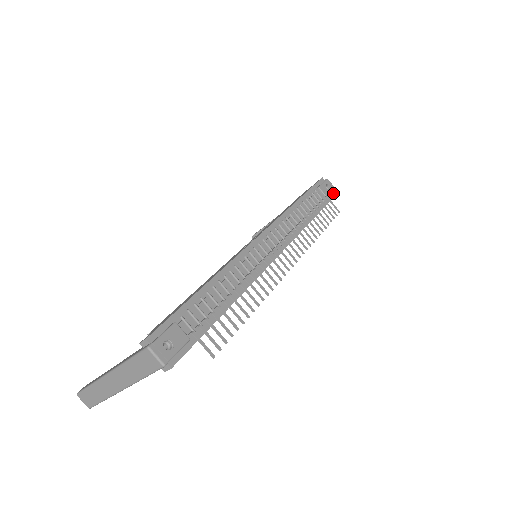
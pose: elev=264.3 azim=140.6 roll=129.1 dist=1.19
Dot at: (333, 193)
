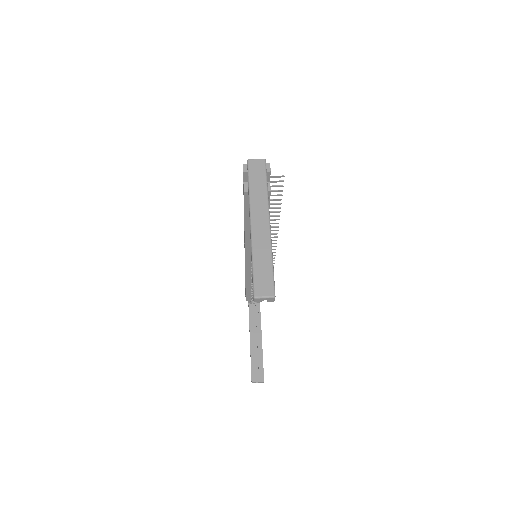
Dot at: occluded
